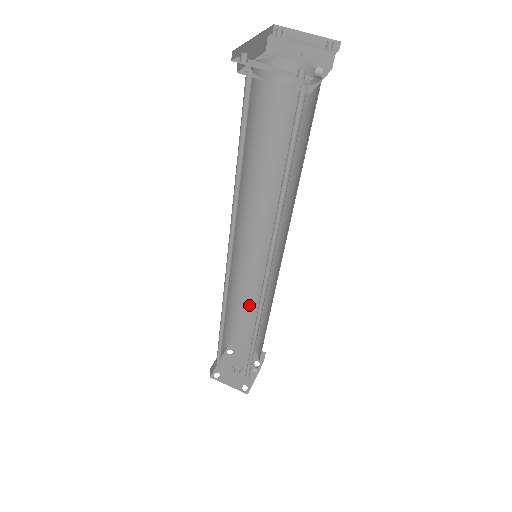
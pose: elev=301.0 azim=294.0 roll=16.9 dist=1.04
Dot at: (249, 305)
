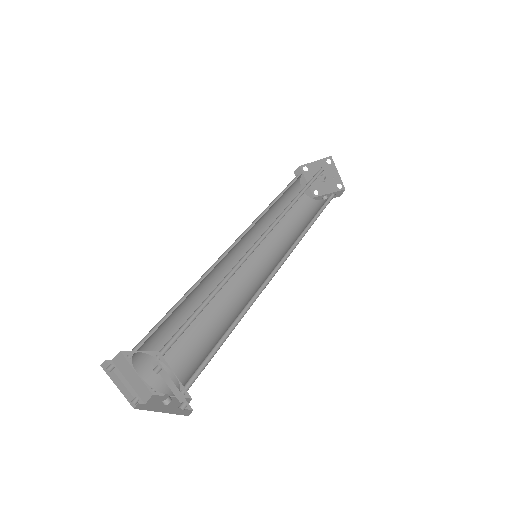
Dot at: occluded
